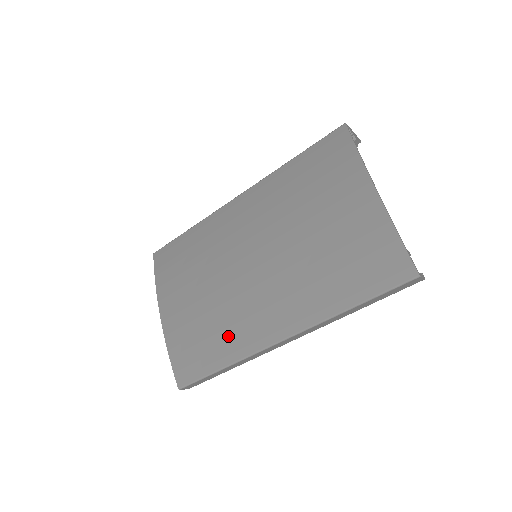
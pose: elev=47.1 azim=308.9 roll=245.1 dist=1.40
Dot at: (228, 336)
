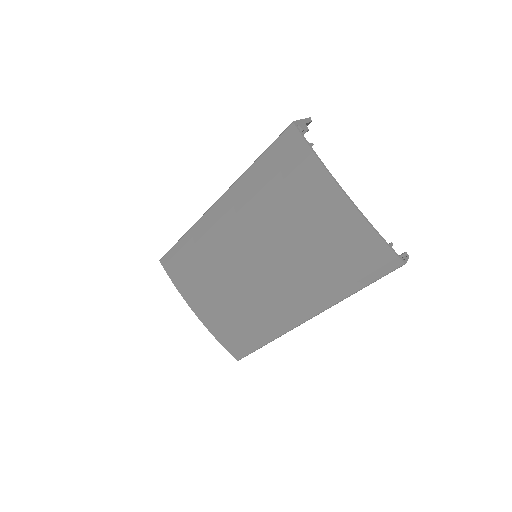
Dot at: (261, 323)
